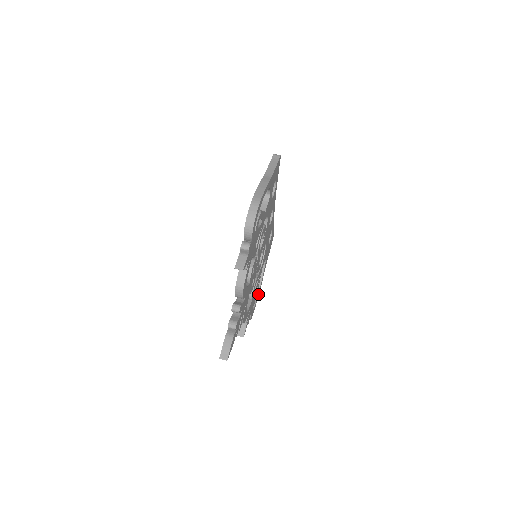
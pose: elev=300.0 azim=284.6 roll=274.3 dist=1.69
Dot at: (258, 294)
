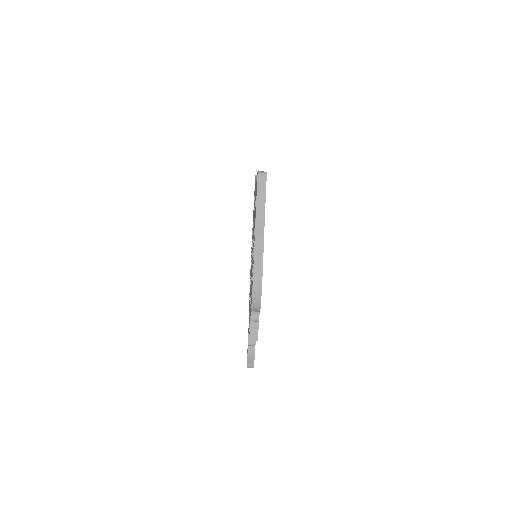
Dot at: occluded
